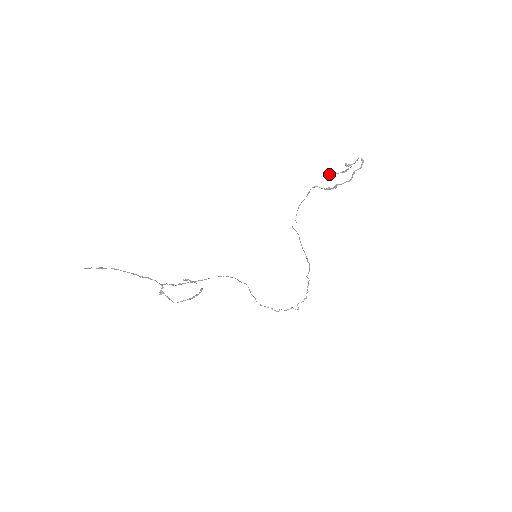
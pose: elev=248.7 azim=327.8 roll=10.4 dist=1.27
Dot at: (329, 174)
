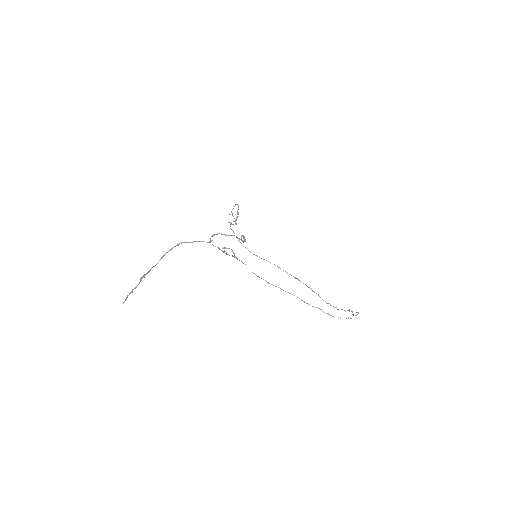
Dot at: occluded
